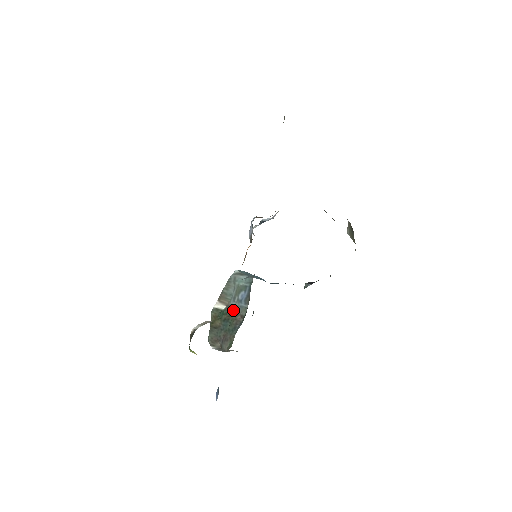
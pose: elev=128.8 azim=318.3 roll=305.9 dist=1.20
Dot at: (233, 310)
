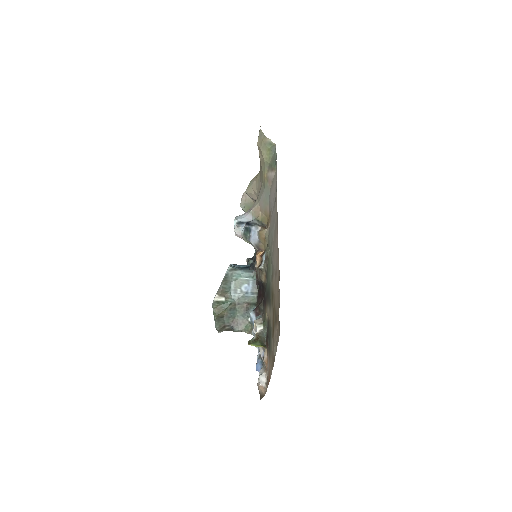
Dot at: (238, 300)
